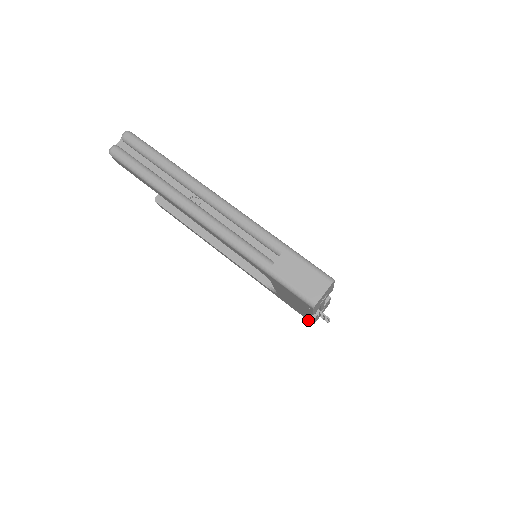
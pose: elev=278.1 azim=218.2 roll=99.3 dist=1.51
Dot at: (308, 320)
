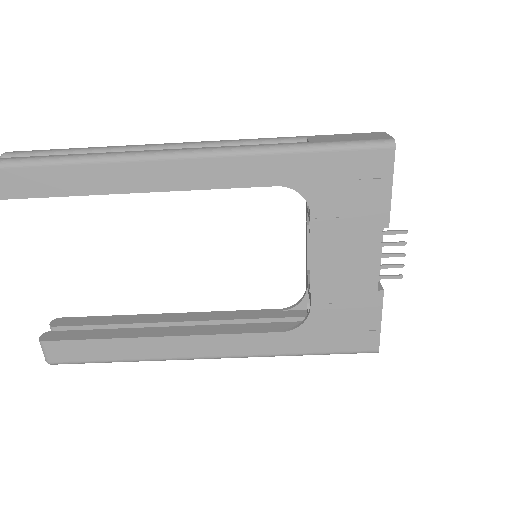
Dot at: (368, 349)
